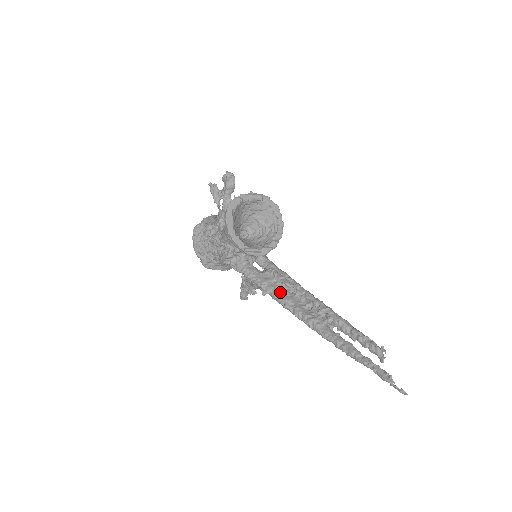
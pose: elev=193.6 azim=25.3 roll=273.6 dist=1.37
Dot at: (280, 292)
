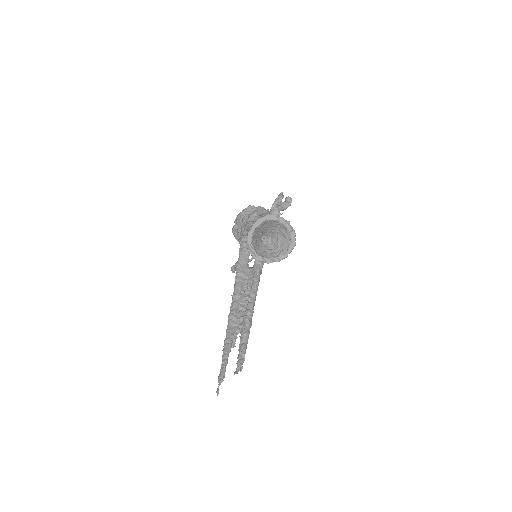
Dot at: (240, 286)
